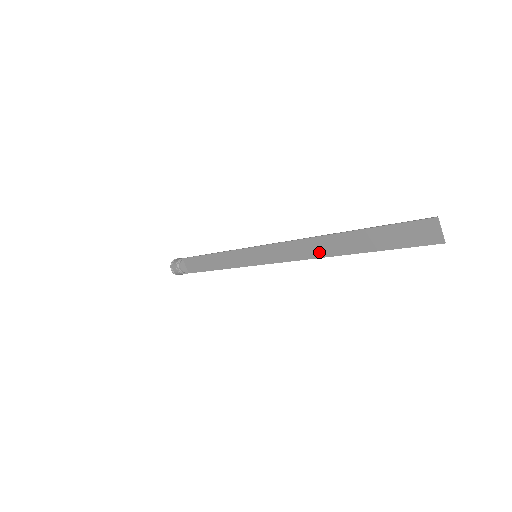
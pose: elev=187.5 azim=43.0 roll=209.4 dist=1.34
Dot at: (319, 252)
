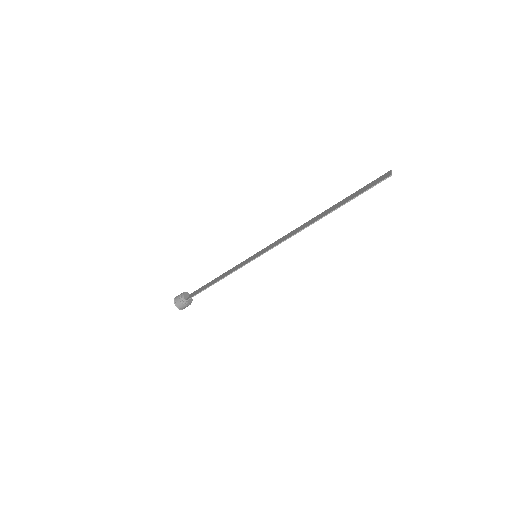
Dot at: (306, 225)
